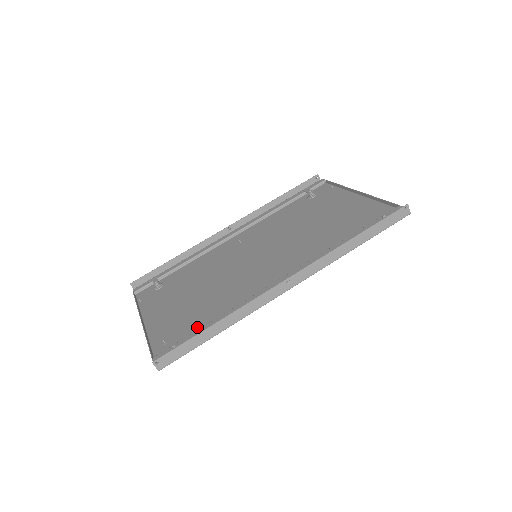
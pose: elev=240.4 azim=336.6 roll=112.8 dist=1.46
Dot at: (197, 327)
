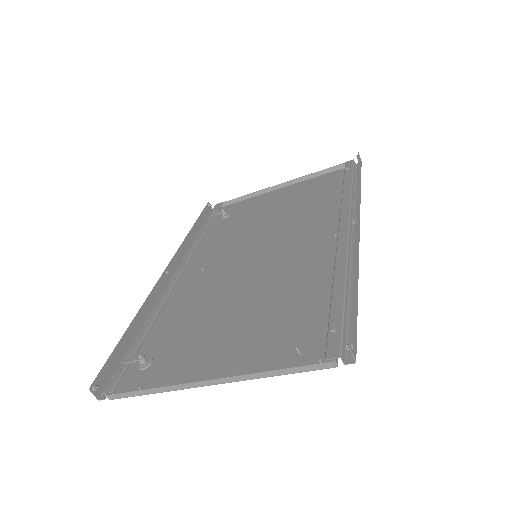
Dot at: (313, 314)
